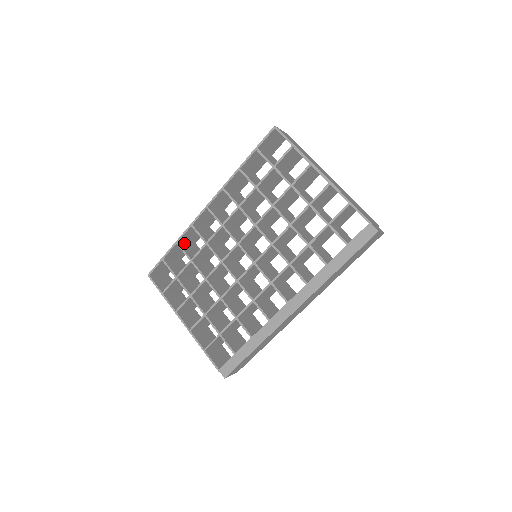
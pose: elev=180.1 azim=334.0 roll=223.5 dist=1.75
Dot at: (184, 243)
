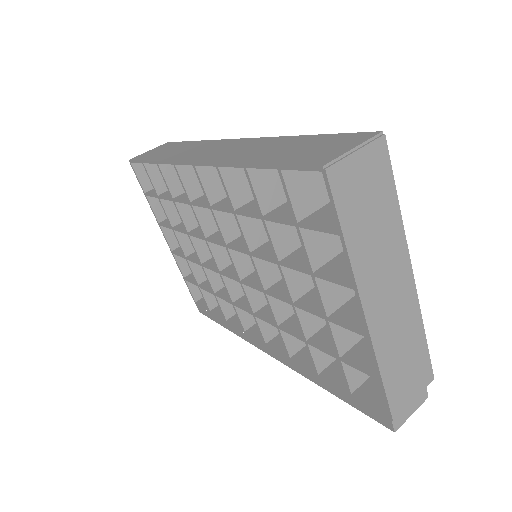
Dot at: occluded
